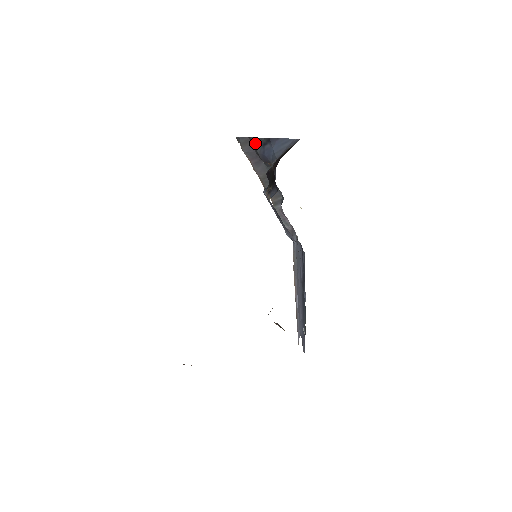
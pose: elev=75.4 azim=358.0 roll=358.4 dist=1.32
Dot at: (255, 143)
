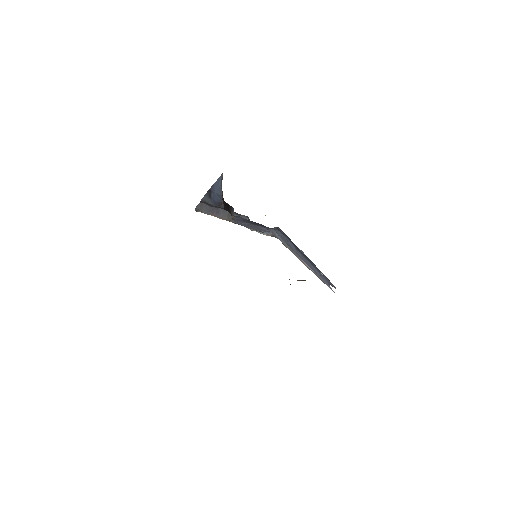
Dot at: (205, 201)
